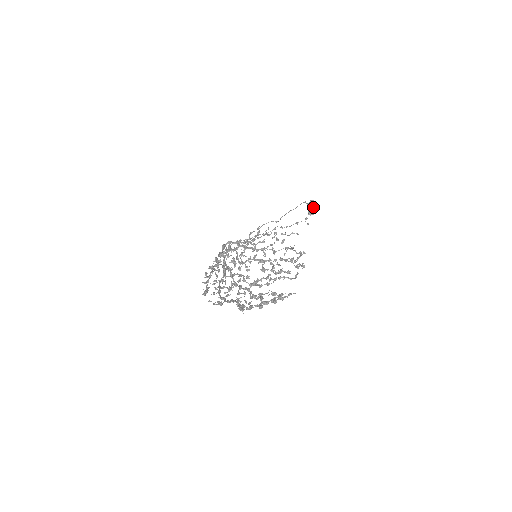
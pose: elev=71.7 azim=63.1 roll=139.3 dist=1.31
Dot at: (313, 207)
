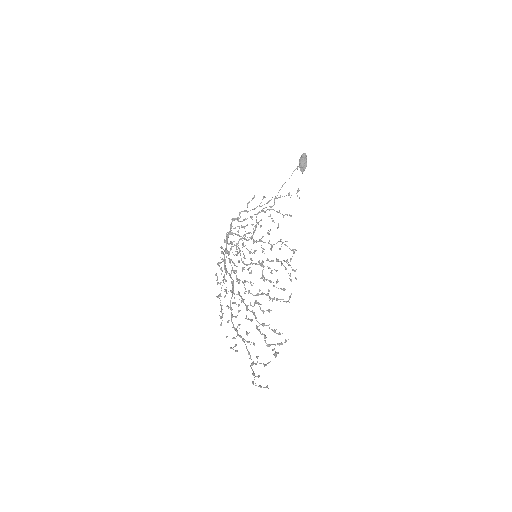
Dot at: (305, 164)
